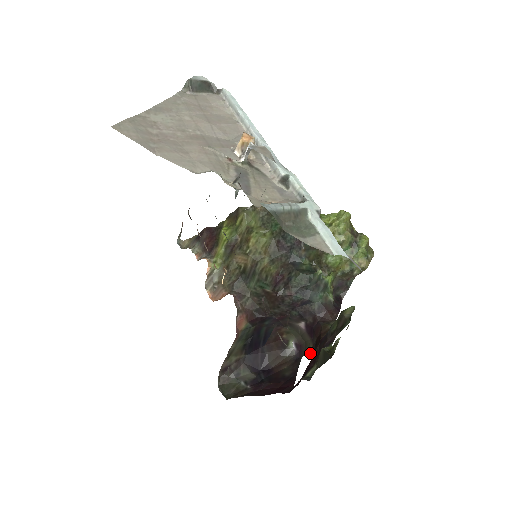
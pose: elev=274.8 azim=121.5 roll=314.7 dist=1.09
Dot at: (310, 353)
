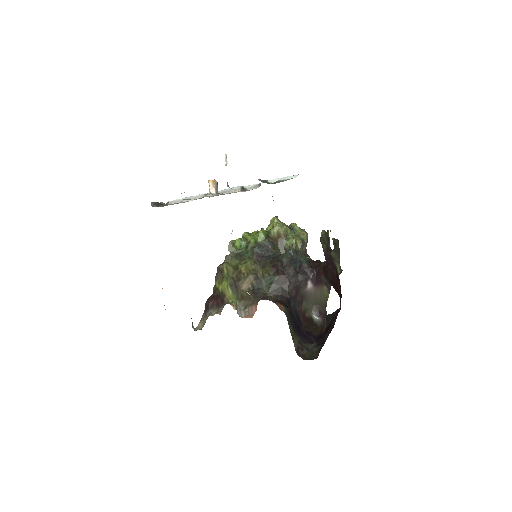
Dot at: (328, 293)
